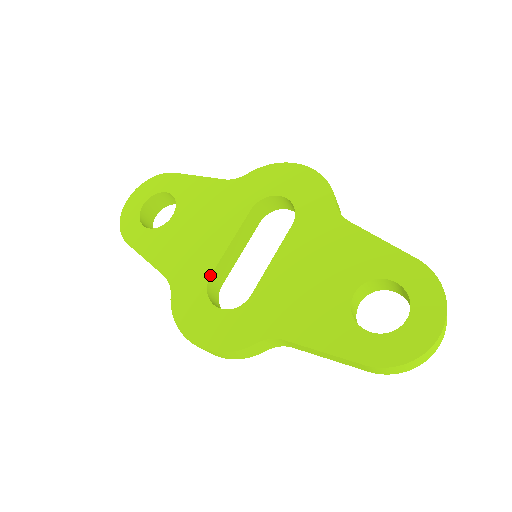
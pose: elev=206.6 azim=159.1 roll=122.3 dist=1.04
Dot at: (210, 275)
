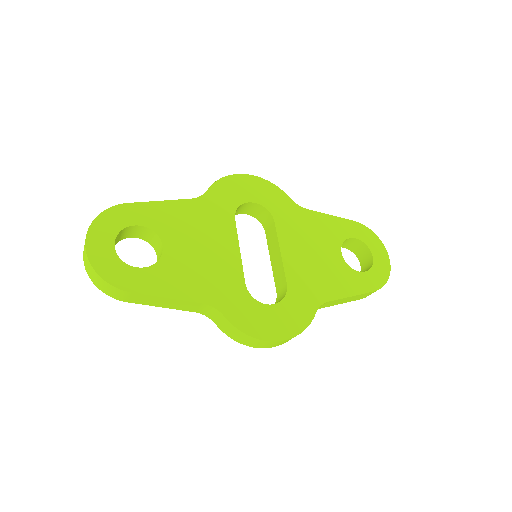
Dot at: occluded
